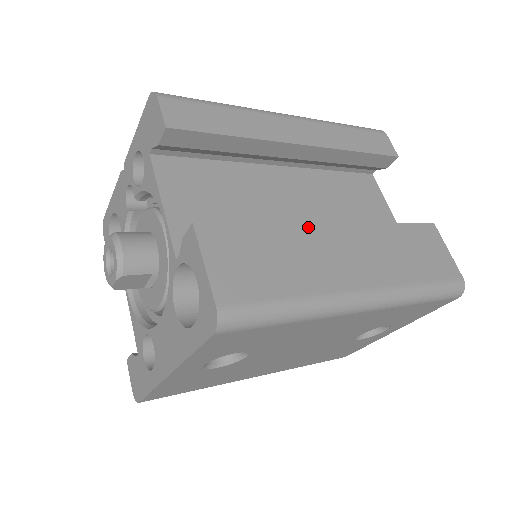
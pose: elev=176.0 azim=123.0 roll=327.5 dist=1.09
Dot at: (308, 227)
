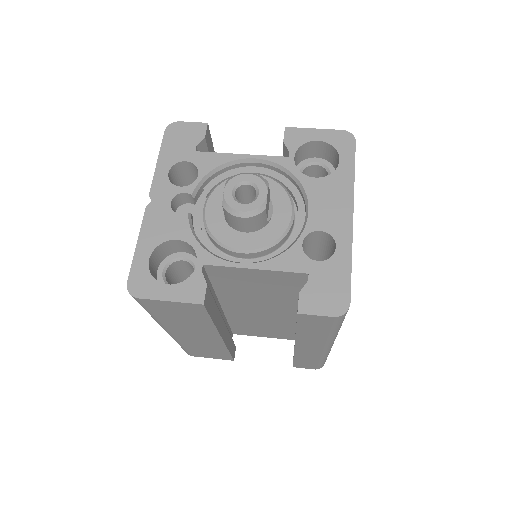
Dot at: occluded
